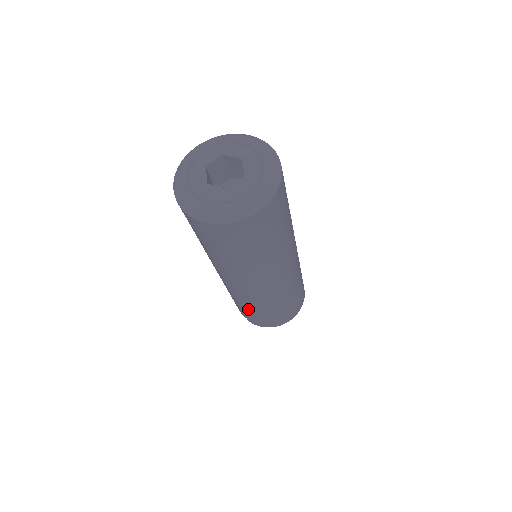
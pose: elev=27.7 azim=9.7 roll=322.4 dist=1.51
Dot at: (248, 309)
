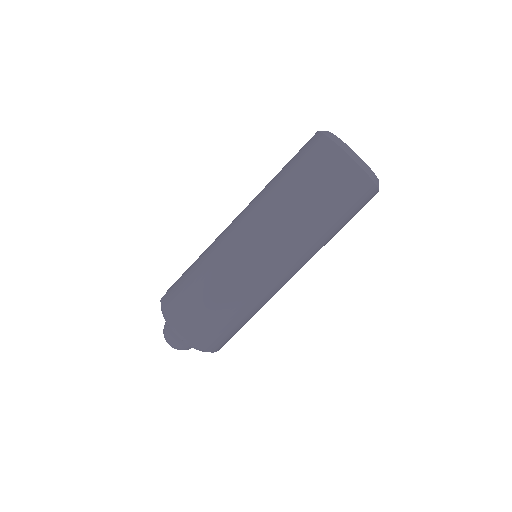
Dot at: (196, 268)
